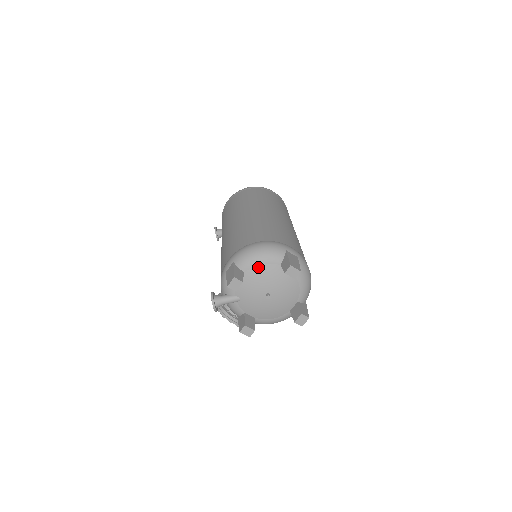
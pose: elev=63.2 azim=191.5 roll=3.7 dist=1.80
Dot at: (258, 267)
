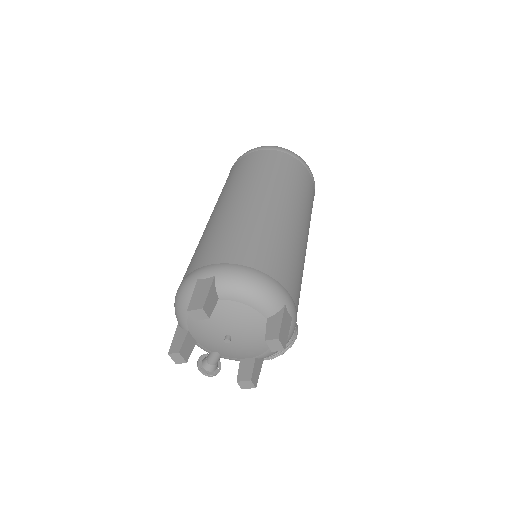
Dot at: (190, 319)
